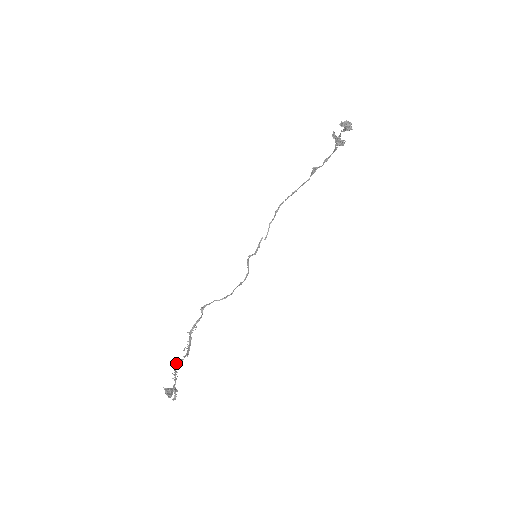
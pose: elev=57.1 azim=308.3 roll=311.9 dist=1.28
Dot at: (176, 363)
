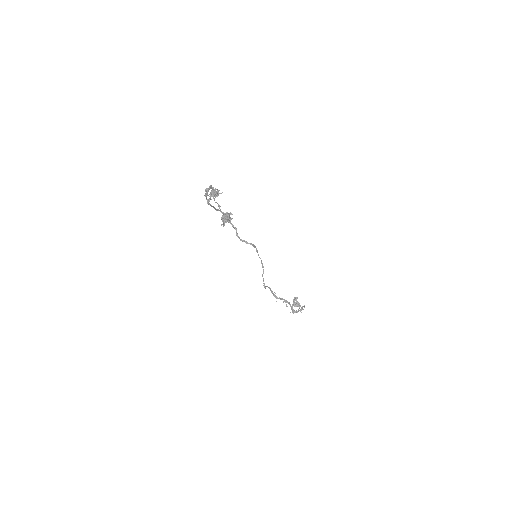
Dot at: (292, 312)
